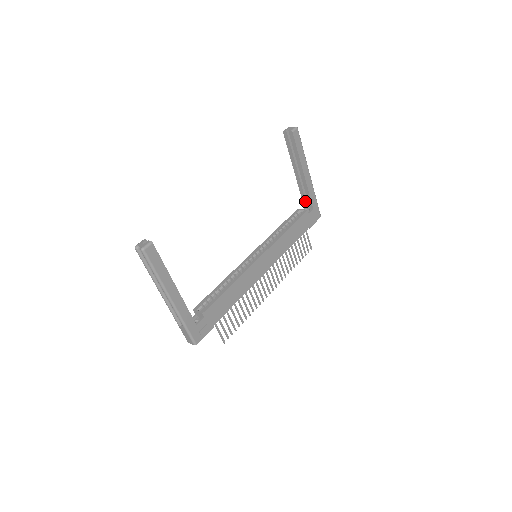
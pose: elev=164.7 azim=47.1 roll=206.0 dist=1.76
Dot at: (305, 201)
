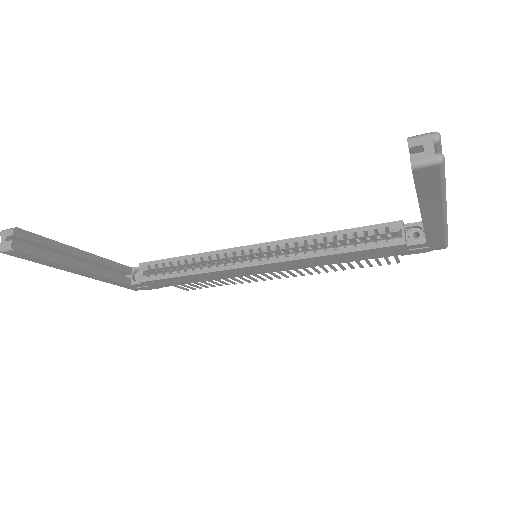
Dot at: occluded
